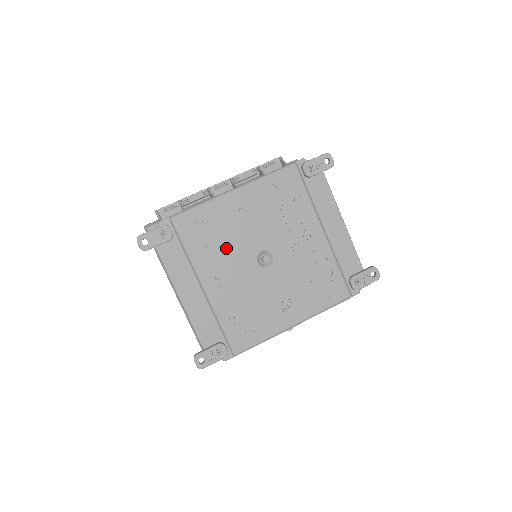
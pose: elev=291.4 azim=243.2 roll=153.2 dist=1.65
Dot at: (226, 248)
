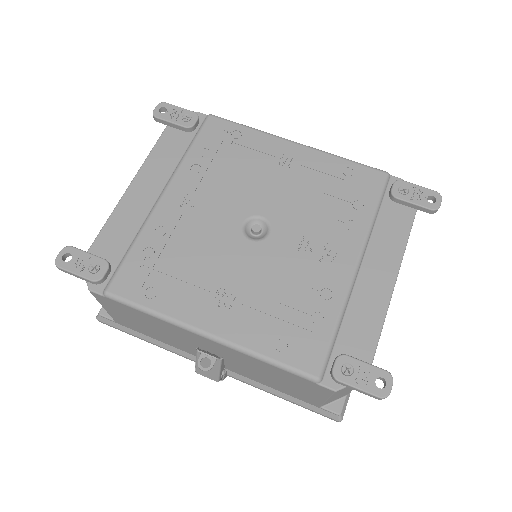
Dot at: (228, 180)
